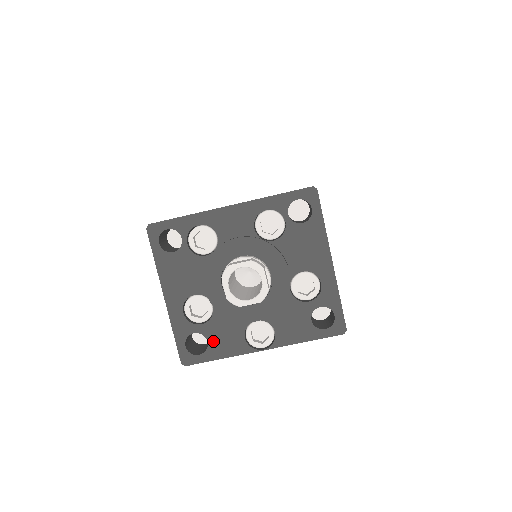
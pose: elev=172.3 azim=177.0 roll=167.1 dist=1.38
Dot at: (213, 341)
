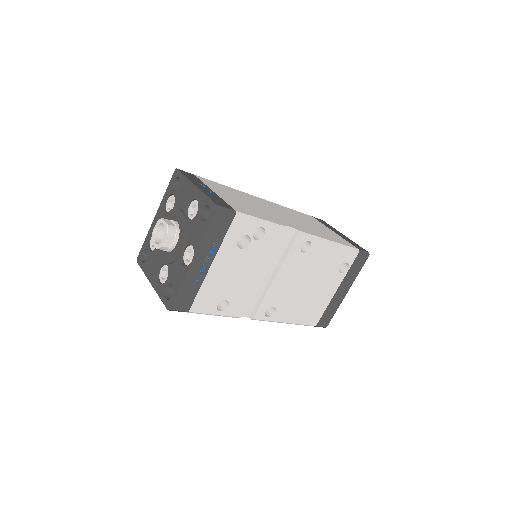
Dot at: (173, 282)
